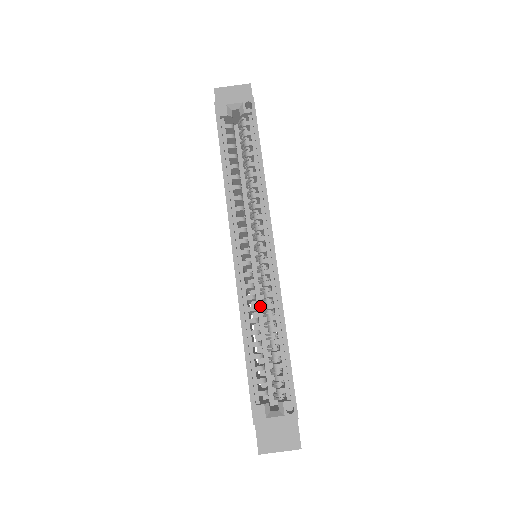
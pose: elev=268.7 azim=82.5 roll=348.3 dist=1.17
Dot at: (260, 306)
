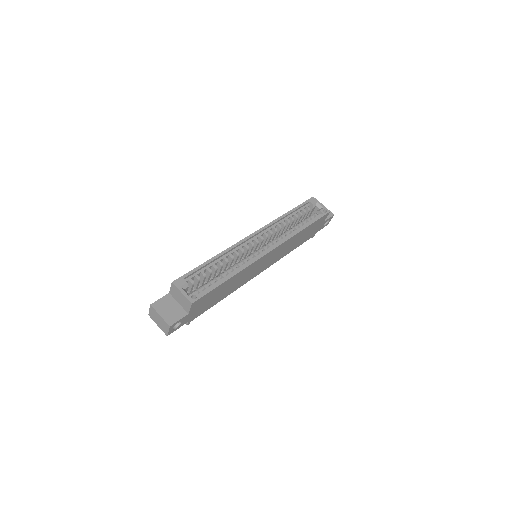
Dot at: occluded
